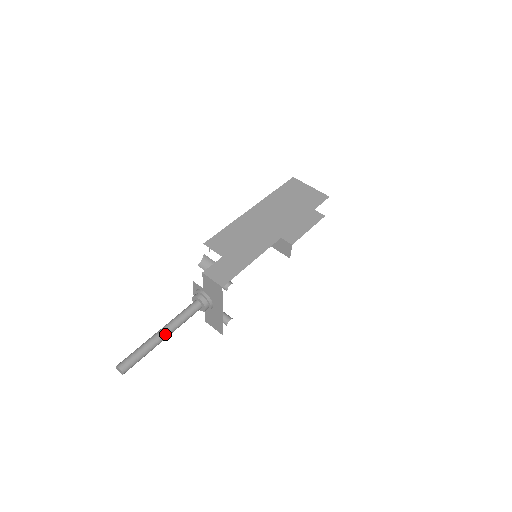
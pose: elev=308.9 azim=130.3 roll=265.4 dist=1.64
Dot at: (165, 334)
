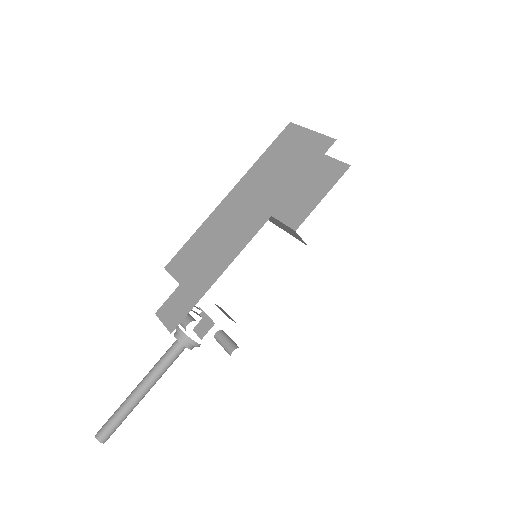
Dot at: (142, 390)
